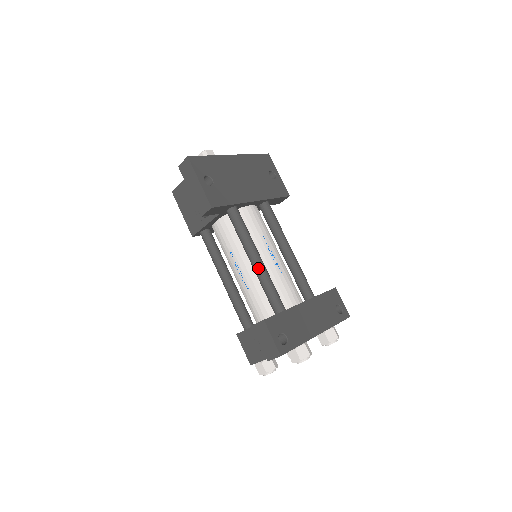
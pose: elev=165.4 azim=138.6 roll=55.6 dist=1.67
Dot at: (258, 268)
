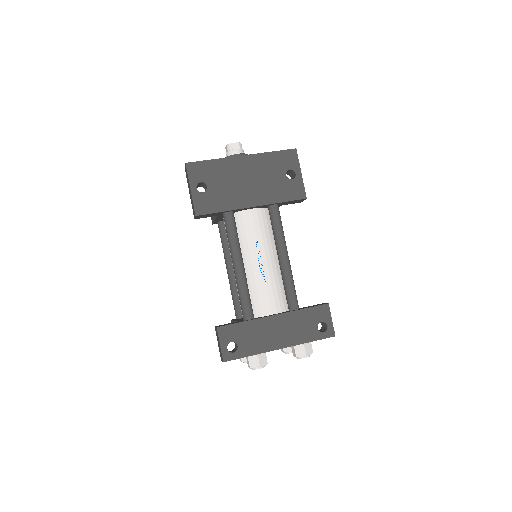
Dot at: (236, 275)
